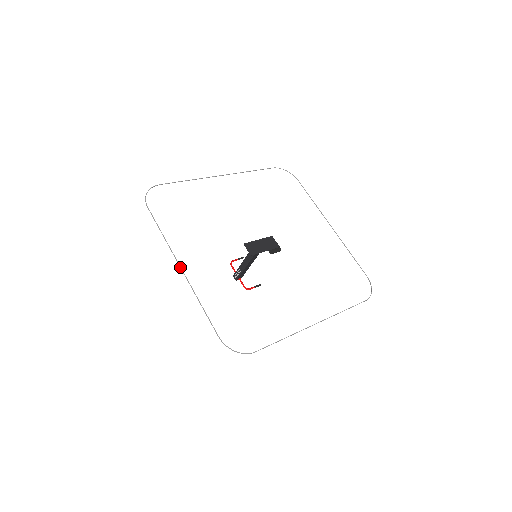
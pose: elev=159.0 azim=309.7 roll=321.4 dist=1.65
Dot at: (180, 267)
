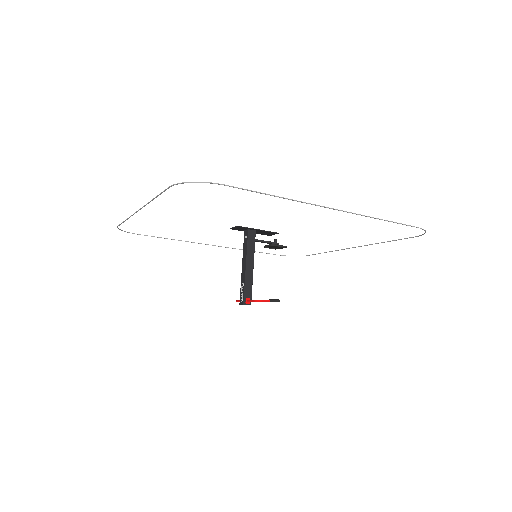
Dot at: (138, 210)
